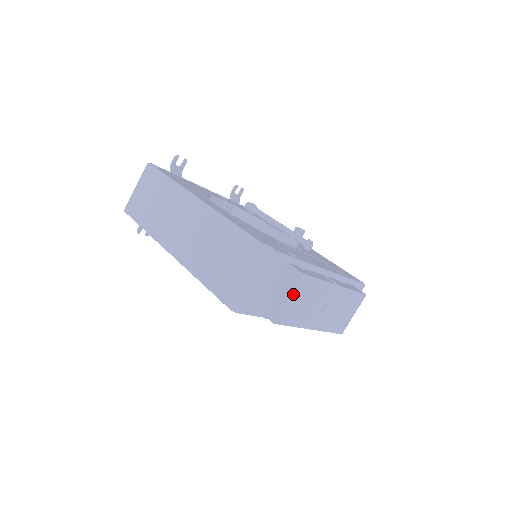
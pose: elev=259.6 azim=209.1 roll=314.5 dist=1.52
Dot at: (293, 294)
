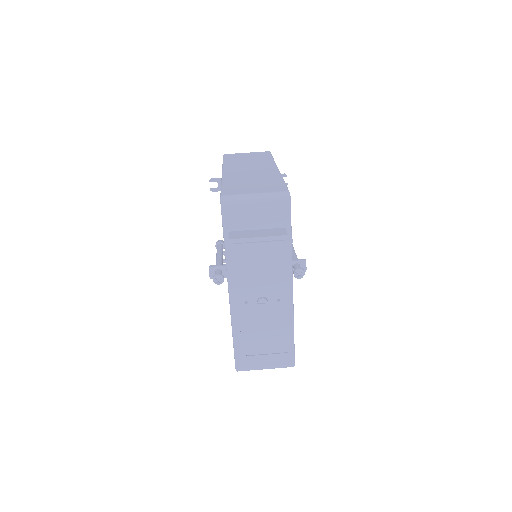
Dot at: (265, 240)
